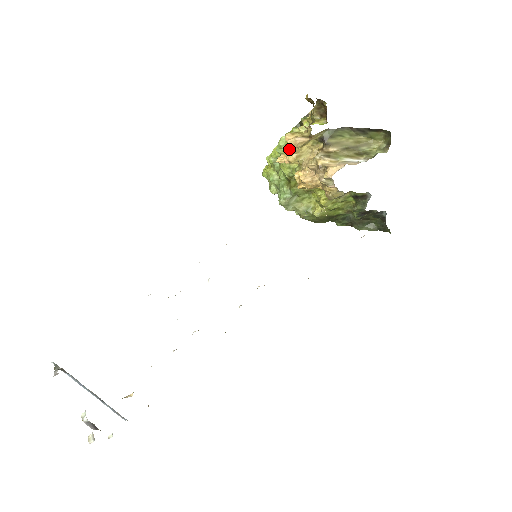
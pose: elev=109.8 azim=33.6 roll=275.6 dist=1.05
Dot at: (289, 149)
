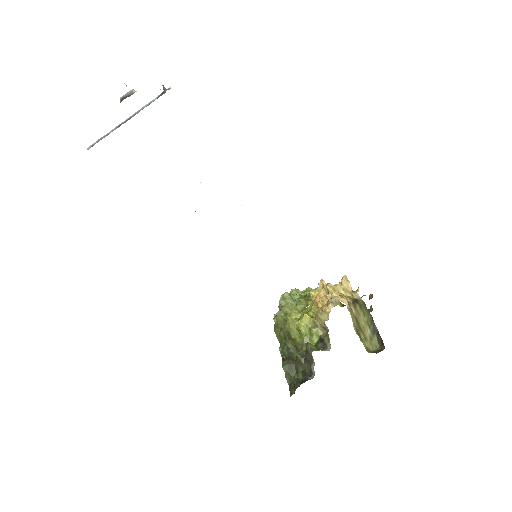
Dot at: occluded
